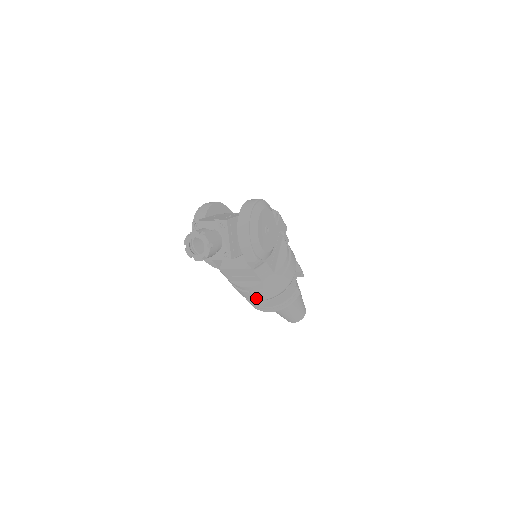
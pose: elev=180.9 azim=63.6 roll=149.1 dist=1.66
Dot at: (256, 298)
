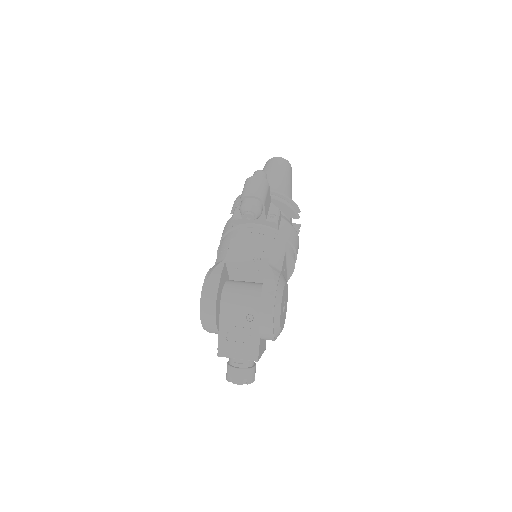
Dot at: occluded
